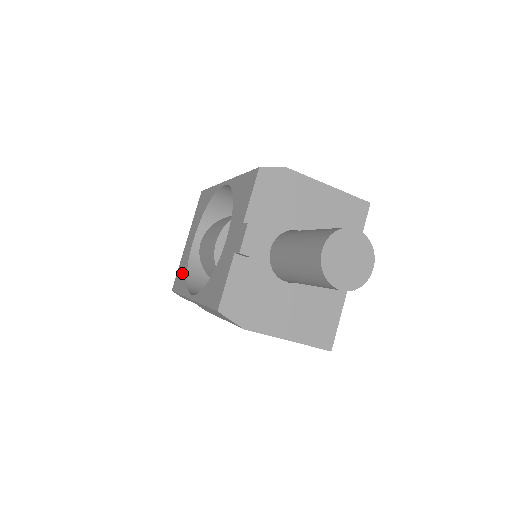
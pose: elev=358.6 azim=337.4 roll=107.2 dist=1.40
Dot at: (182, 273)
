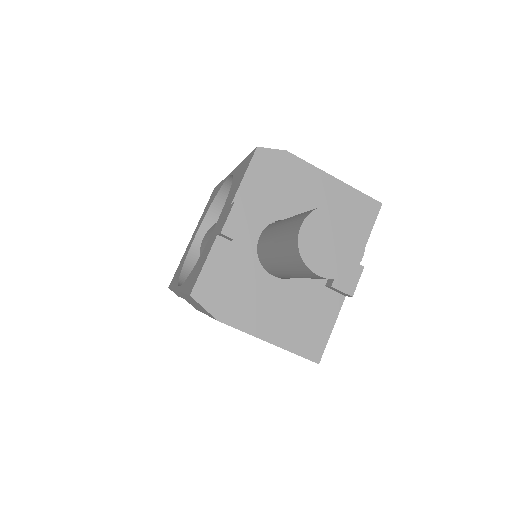
Dot at: (179, 268)
